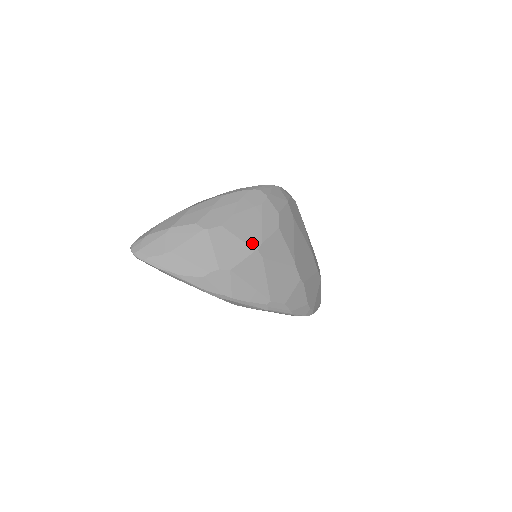
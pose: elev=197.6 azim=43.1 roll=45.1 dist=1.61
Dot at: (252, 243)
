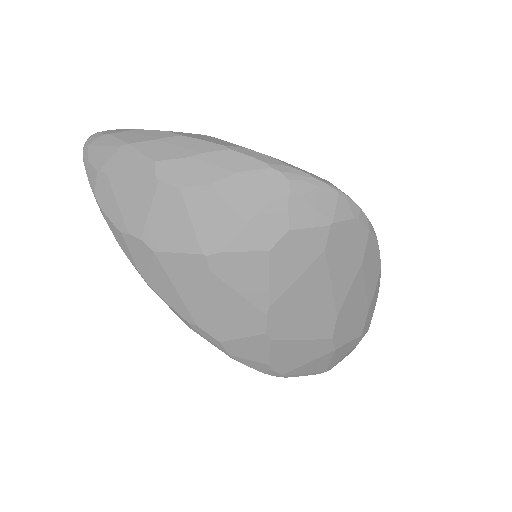
Dot at: (206, 241)
